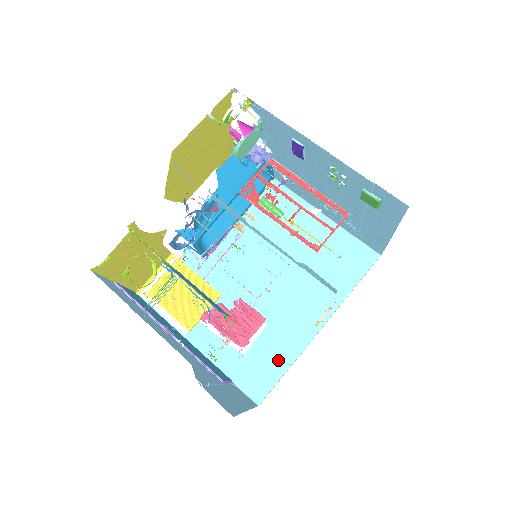
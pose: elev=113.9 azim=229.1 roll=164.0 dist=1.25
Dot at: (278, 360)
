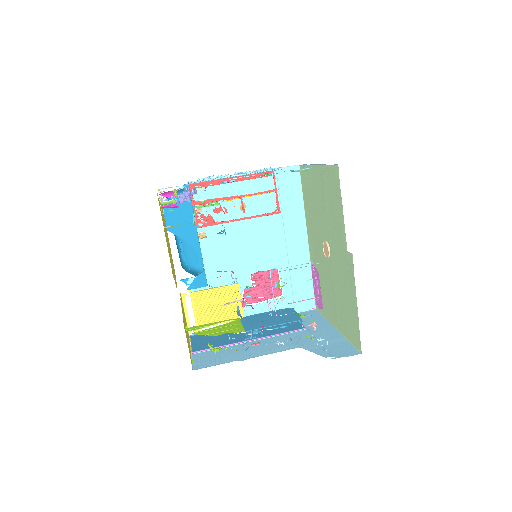
Dot at: (303, 279)
